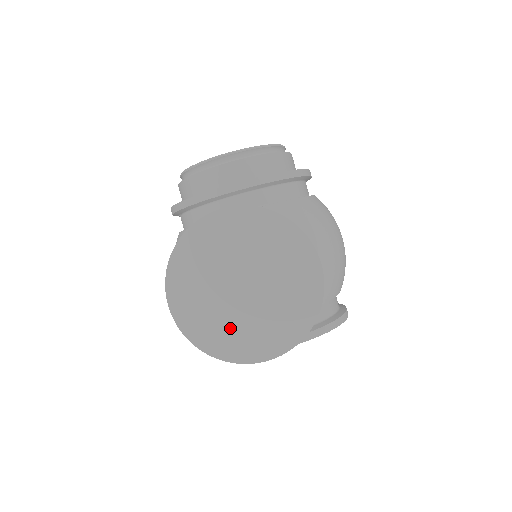
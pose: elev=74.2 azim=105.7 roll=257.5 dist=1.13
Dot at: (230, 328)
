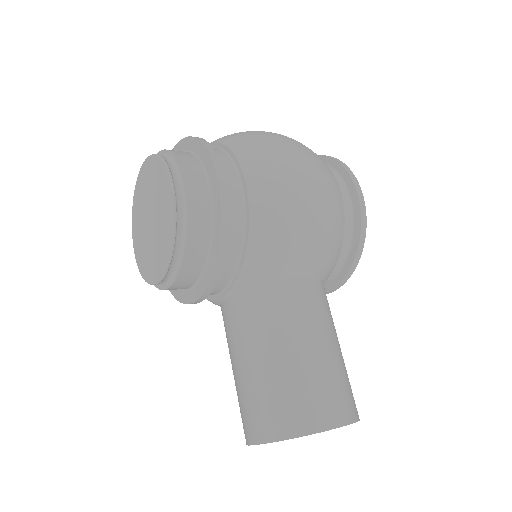
Dot at: occluded
